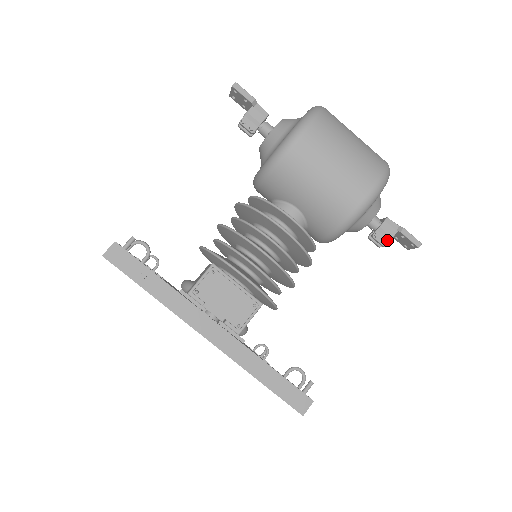
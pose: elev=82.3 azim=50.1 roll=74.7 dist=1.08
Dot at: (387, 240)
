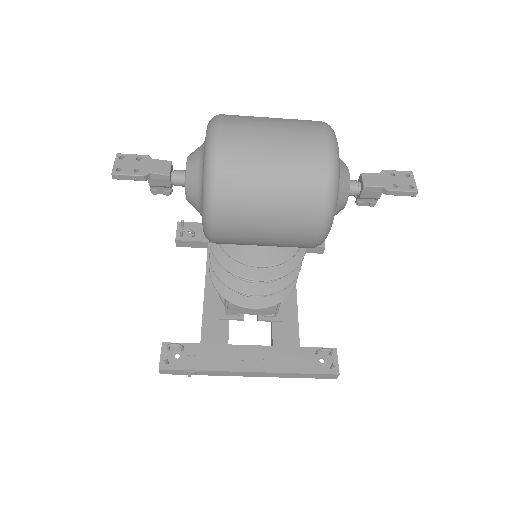
Dot at: (375, 201)
